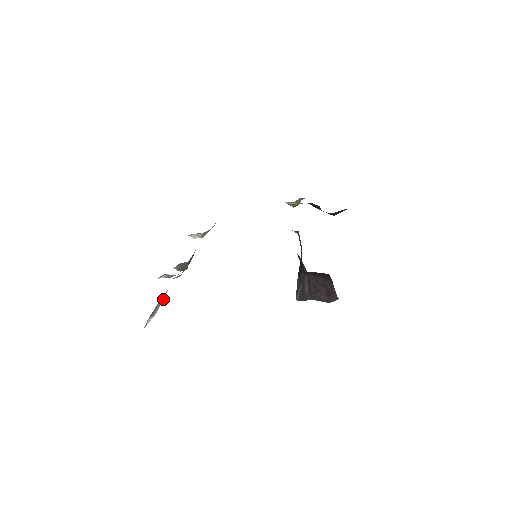
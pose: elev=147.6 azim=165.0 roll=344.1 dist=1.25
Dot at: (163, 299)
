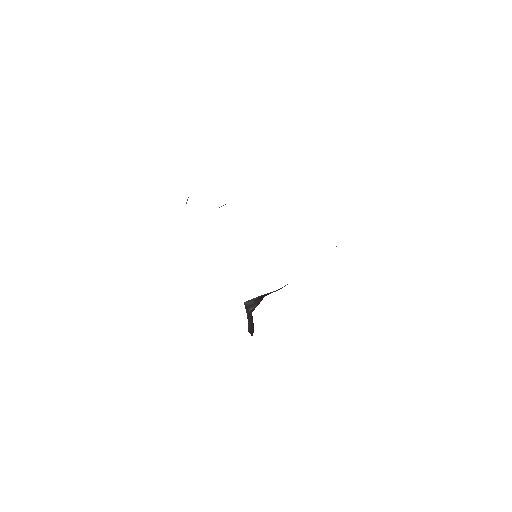
Dot at: occluded
